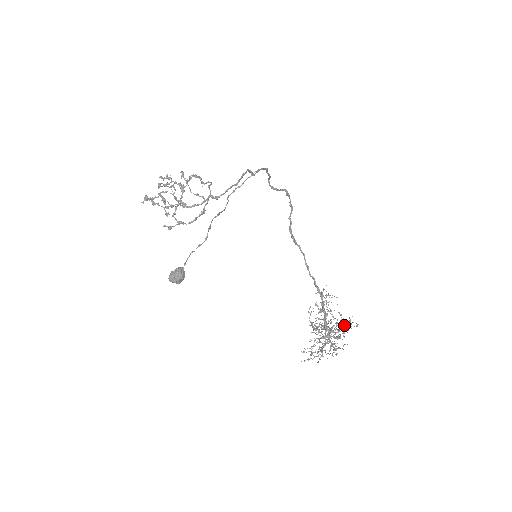
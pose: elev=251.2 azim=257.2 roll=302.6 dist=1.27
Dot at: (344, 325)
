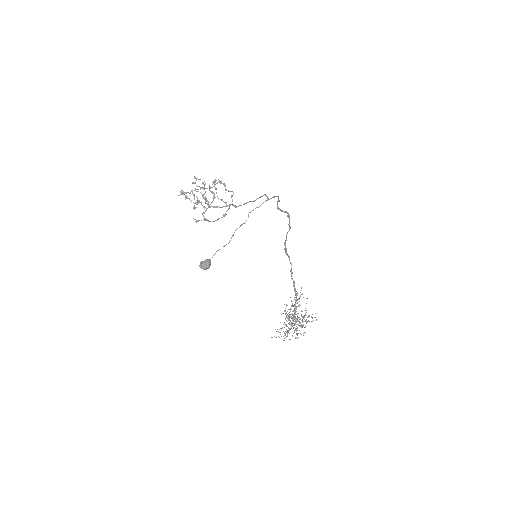
Dot at: occluded
